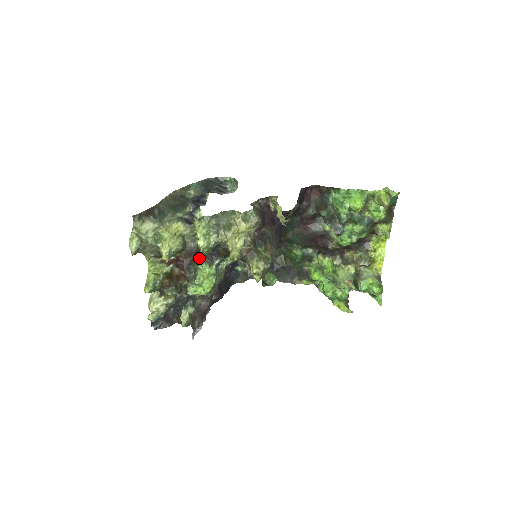
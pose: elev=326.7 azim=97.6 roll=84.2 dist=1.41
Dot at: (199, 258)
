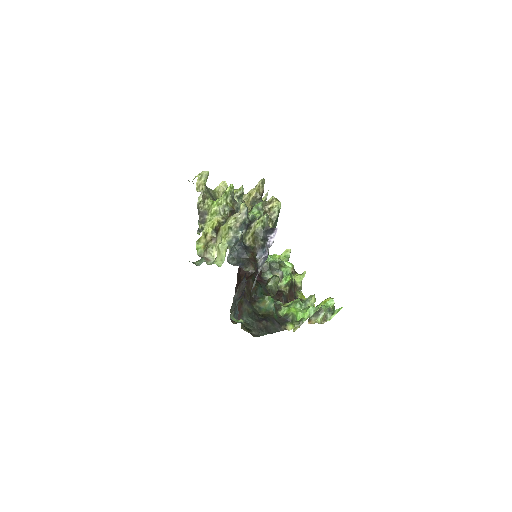
Dot at: occluded
